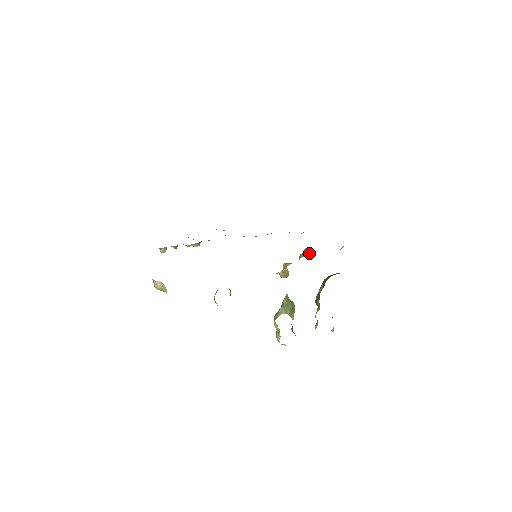
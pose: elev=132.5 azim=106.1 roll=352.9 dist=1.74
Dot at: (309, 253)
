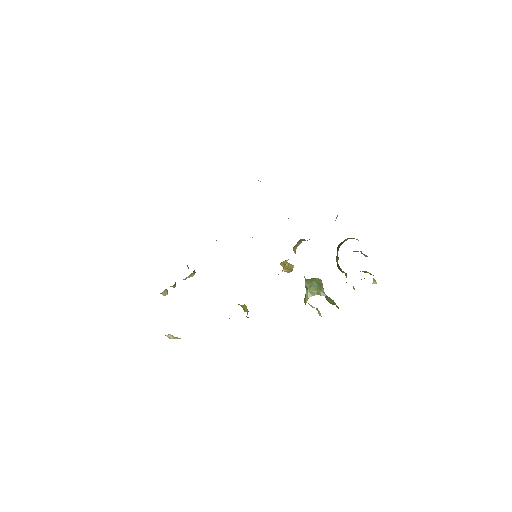
Dot at: occluded
